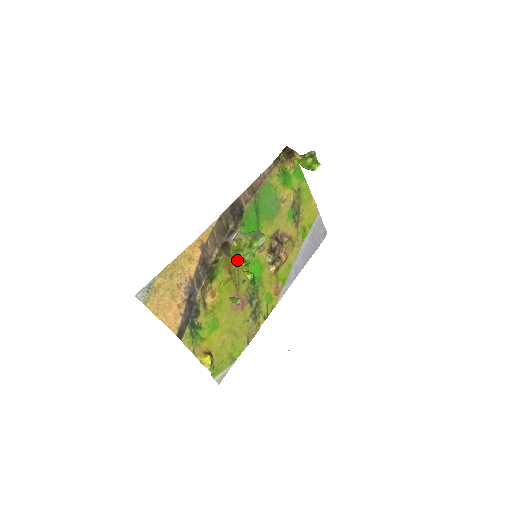
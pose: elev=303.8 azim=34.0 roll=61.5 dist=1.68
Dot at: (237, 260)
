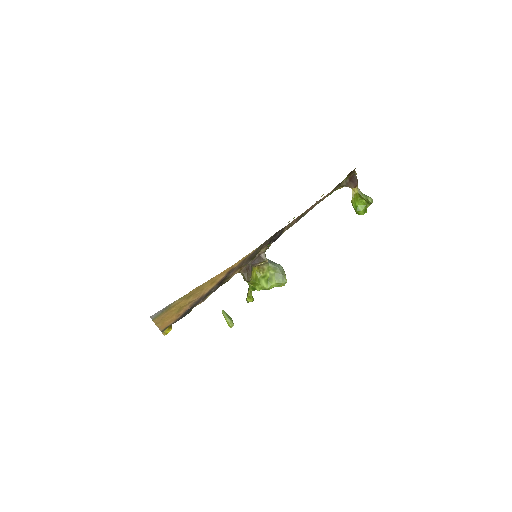
Dot at: (249, 284)
